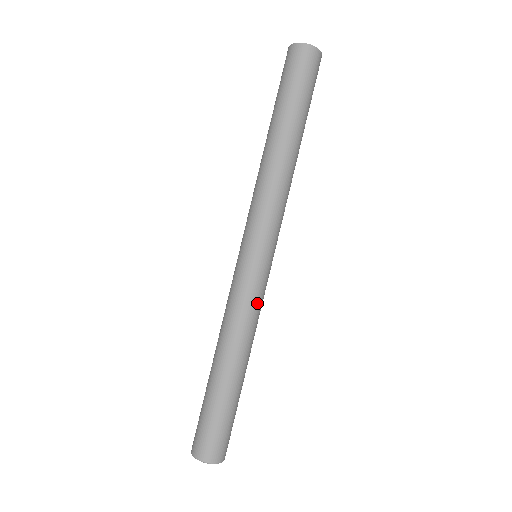
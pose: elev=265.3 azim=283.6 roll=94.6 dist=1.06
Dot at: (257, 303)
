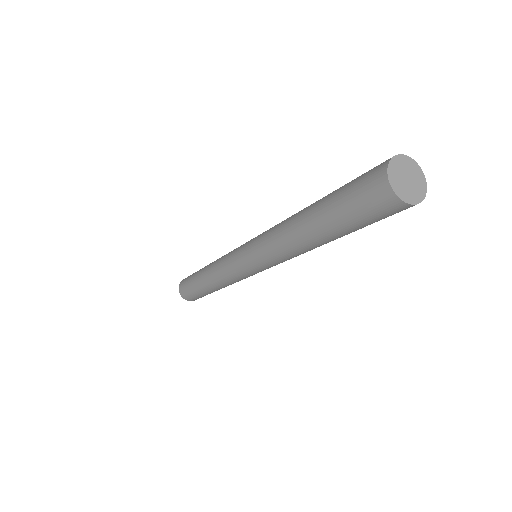
Dot at: (240, 280)
